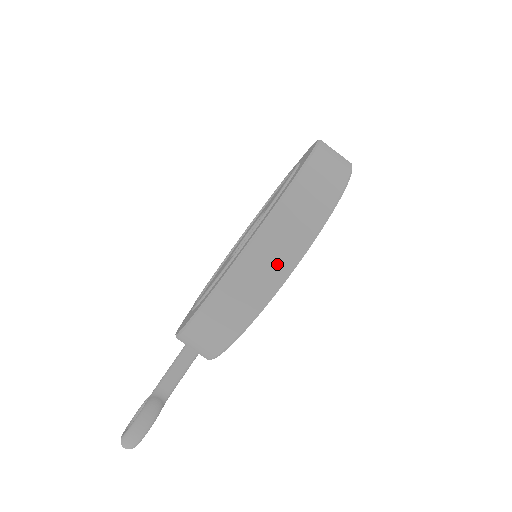
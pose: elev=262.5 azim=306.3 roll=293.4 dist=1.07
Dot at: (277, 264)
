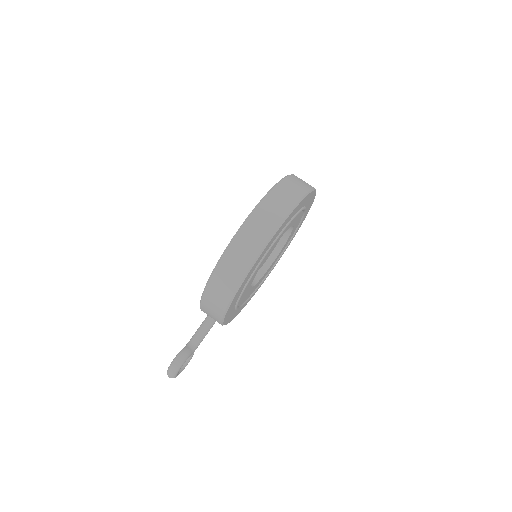
Dot at: (243, 262)
